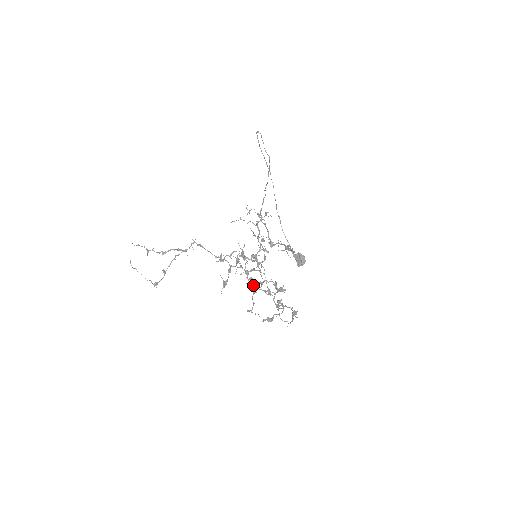
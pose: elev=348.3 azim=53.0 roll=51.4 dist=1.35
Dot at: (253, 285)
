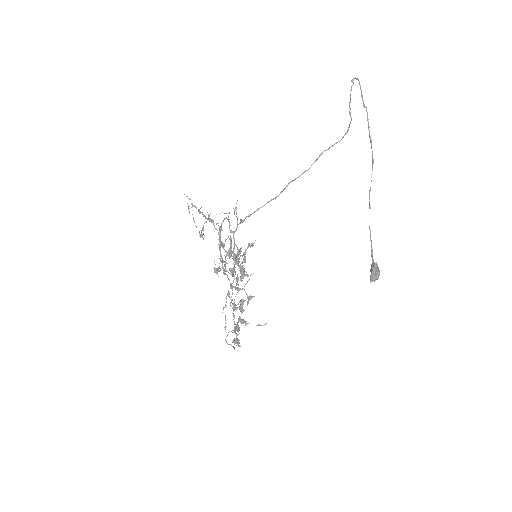
Dot at: (231, 287)
